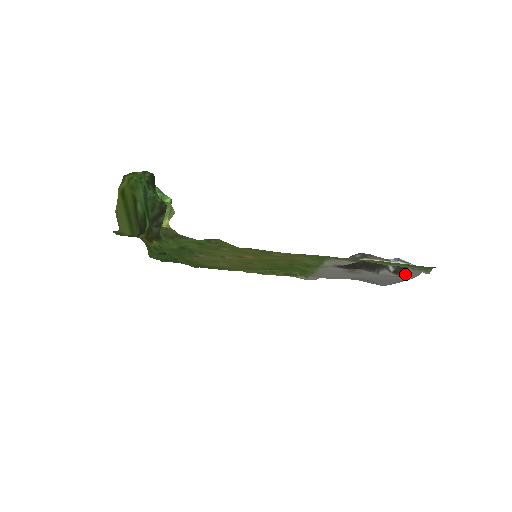
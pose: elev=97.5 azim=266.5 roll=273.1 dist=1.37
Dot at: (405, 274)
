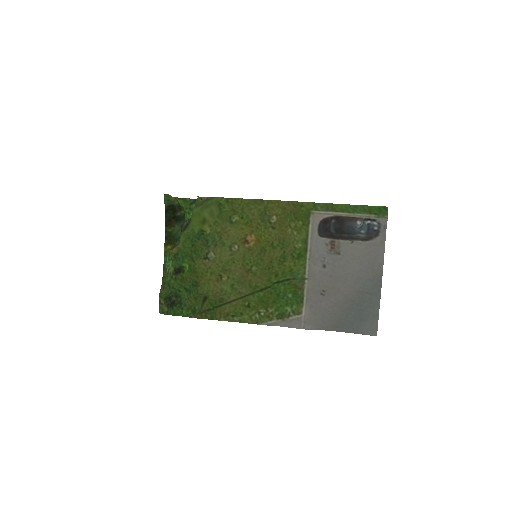
Dot at: (374, 241)
